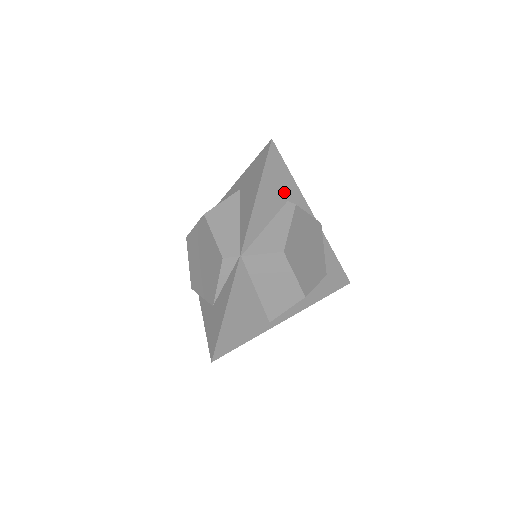
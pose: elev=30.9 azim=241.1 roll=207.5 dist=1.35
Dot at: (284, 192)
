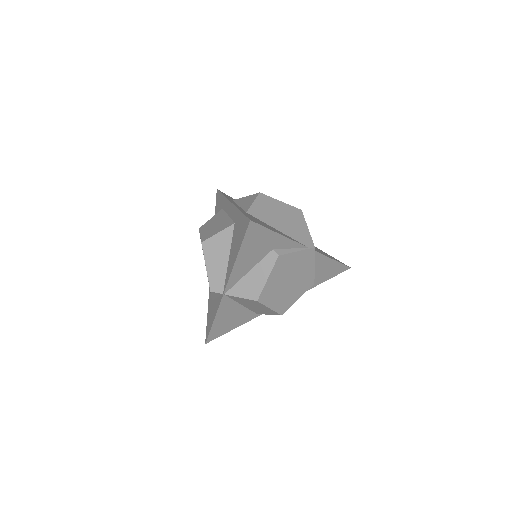
Dot at: (268, 246)
